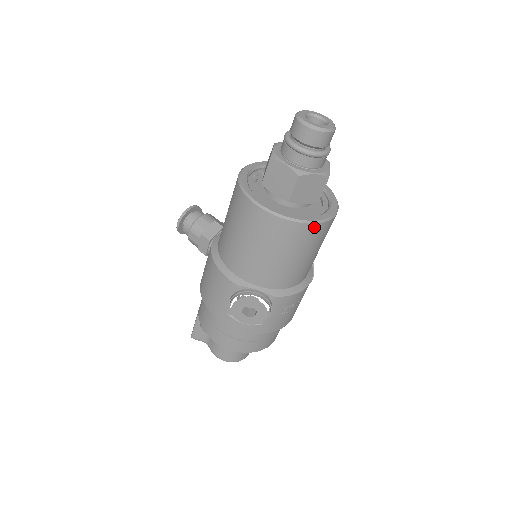
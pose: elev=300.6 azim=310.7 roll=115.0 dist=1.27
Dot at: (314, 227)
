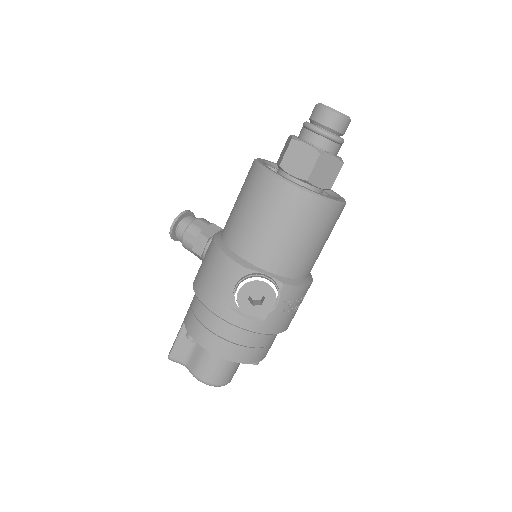
Dot at: (330, 206)
